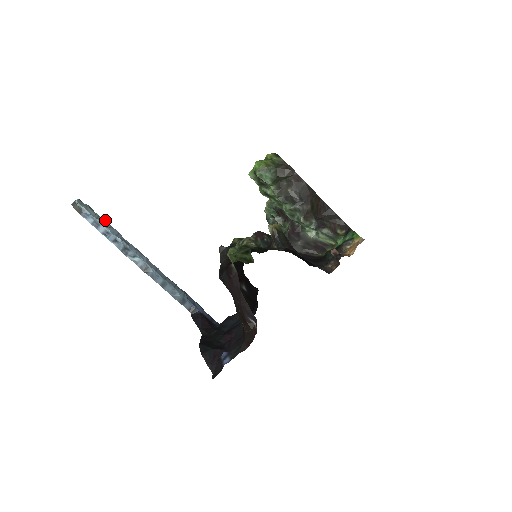
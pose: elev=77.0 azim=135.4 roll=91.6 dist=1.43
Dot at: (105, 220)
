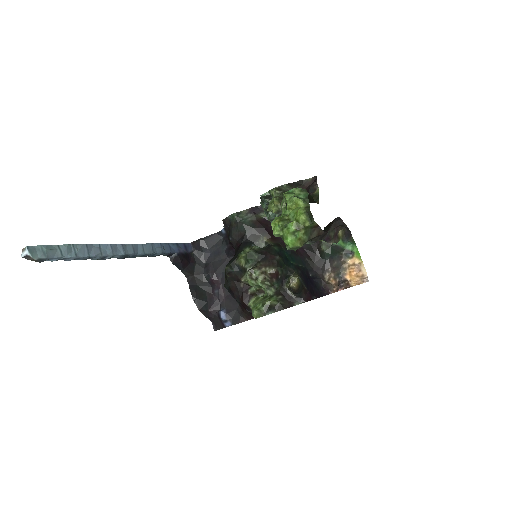
Dot at: (67, 245)
